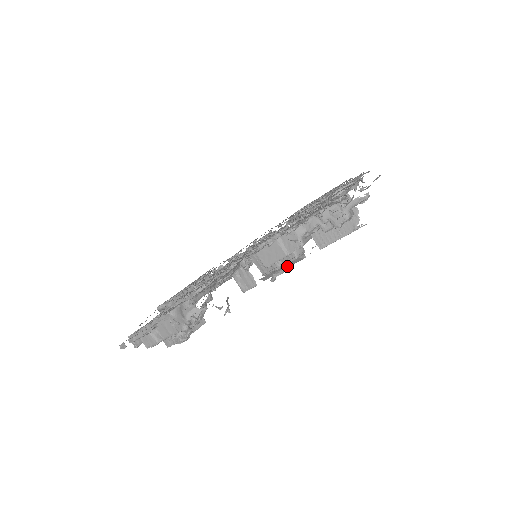
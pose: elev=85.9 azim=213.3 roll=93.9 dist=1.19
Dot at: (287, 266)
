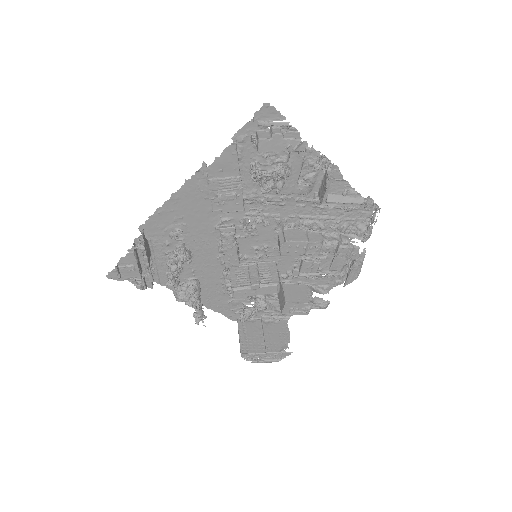
Dot at: (351, 200)
